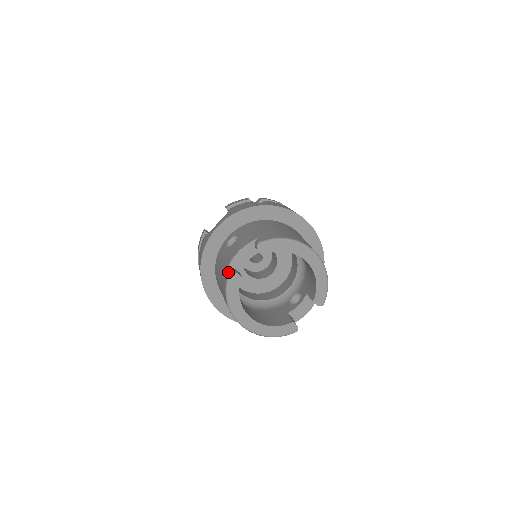
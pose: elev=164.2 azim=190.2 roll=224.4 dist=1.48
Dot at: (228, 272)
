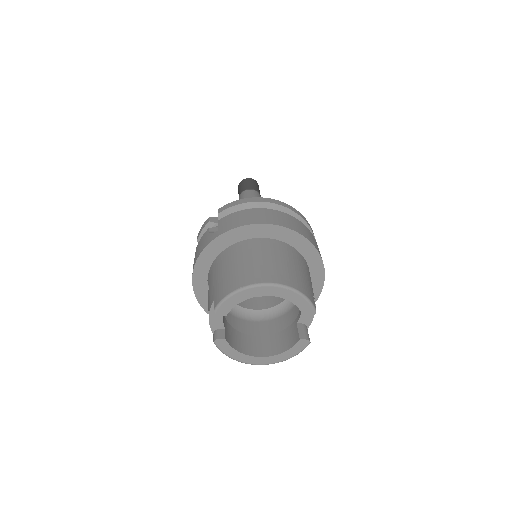
Dot at: (213, 339)
